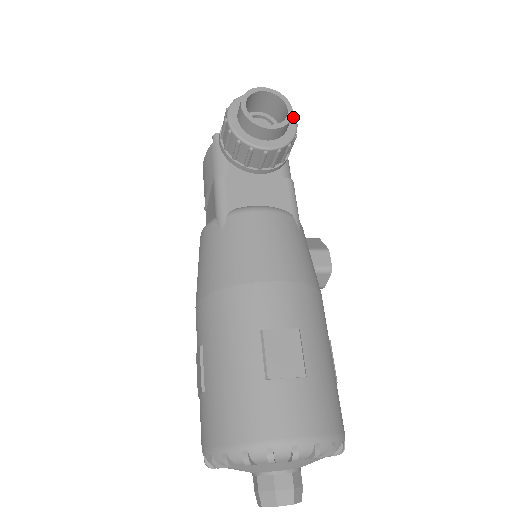
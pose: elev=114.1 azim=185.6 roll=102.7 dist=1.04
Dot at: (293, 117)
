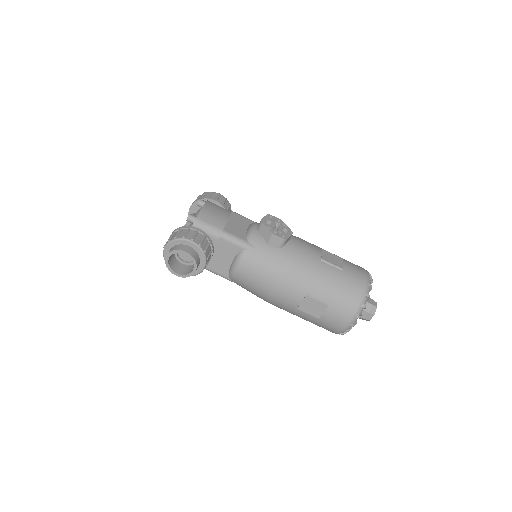
Dot at: (187, 241)
